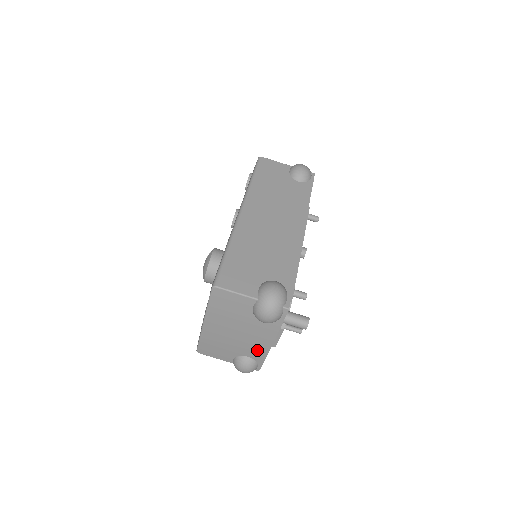
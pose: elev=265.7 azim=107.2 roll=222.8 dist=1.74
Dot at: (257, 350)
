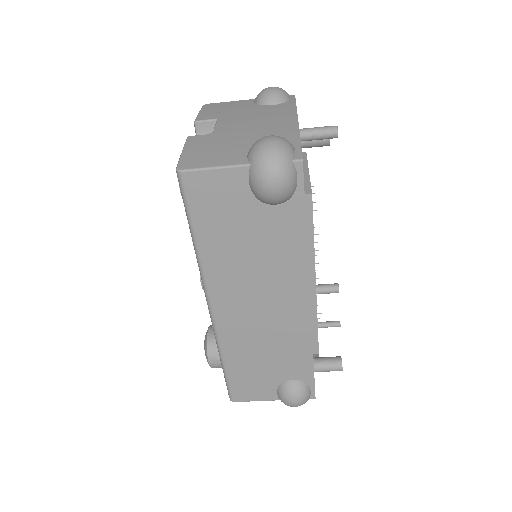
Dot at: occluded
